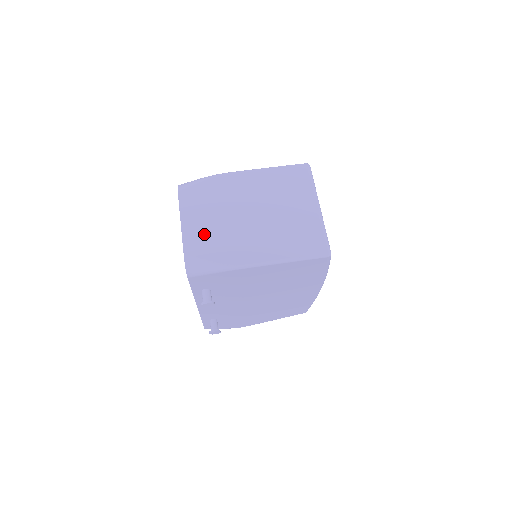
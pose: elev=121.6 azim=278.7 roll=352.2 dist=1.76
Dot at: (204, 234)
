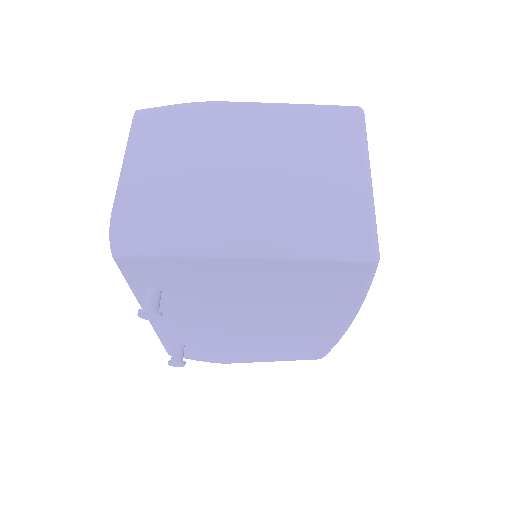
Dot at: (157, 187)
